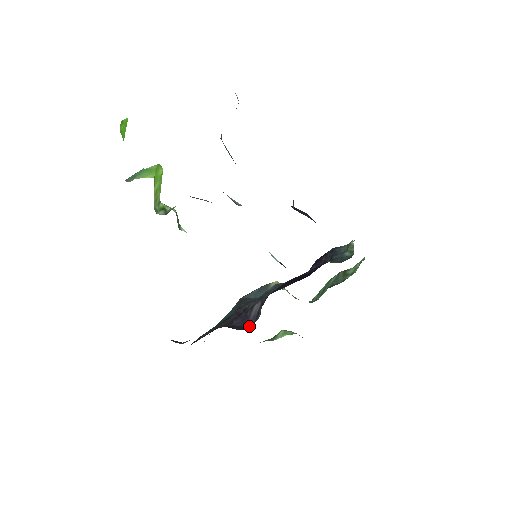
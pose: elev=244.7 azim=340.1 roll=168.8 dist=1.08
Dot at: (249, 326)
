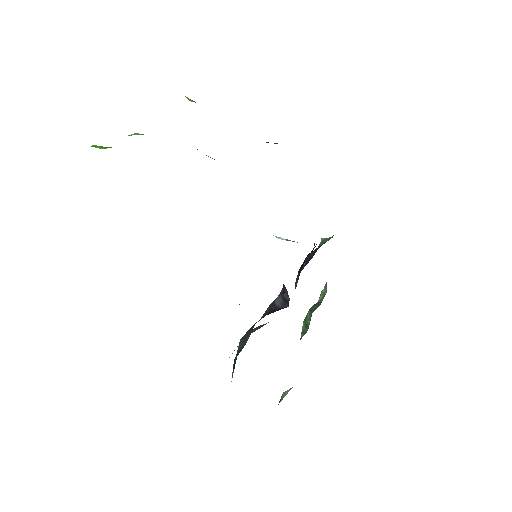
Dot at: (286, 307)
